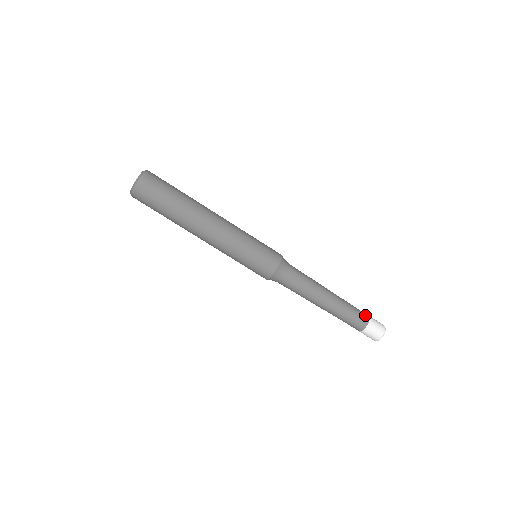
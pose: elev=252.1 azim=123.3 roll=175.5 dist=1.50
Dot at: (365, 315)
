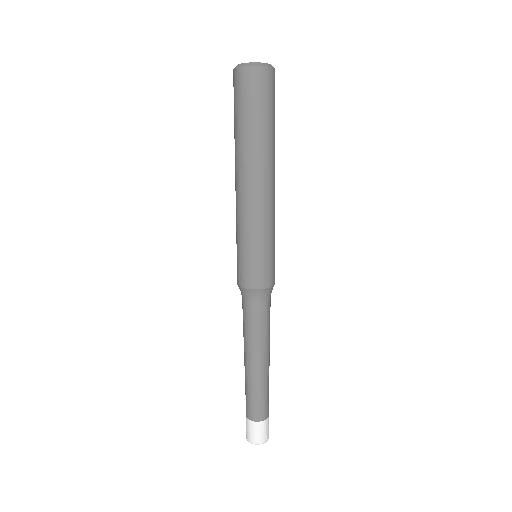
Dot at: occluded
